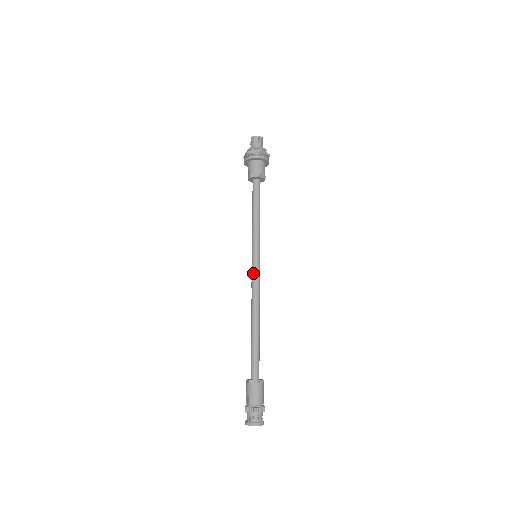
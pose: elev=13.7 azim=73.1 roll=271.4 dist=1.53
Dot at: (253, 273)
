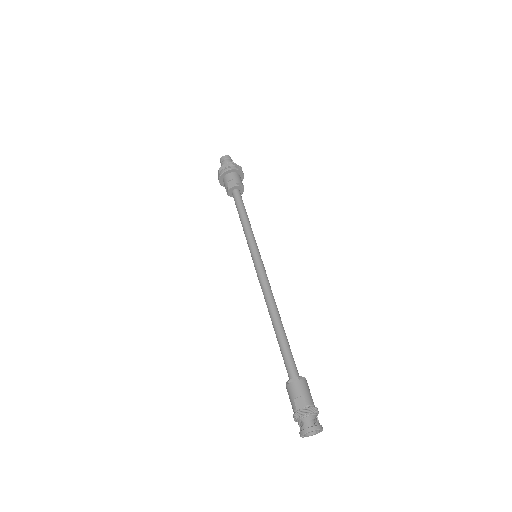
Dot at: (262, 269)
